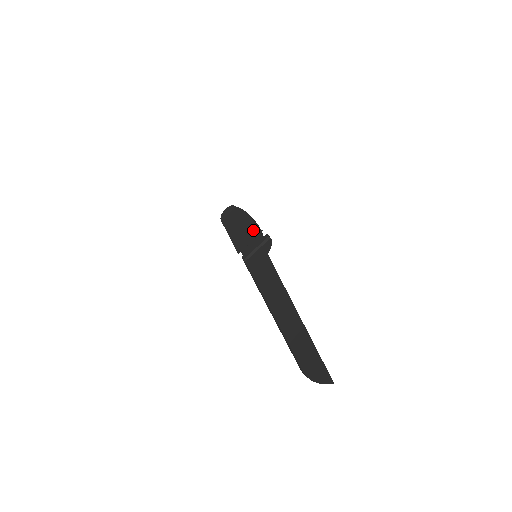
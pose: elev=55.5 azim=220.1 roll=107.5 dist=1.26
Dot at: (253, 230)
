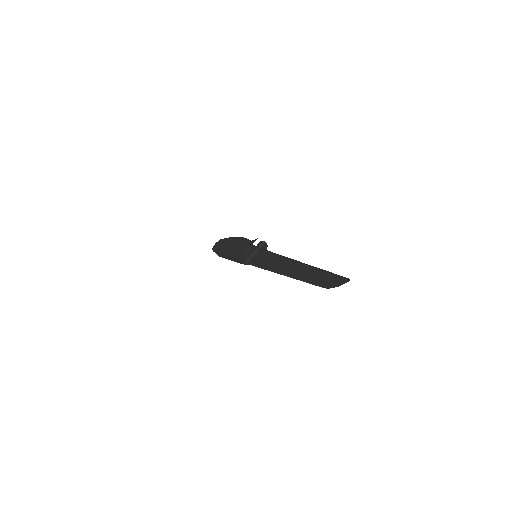
Dot at: (248, 242)
